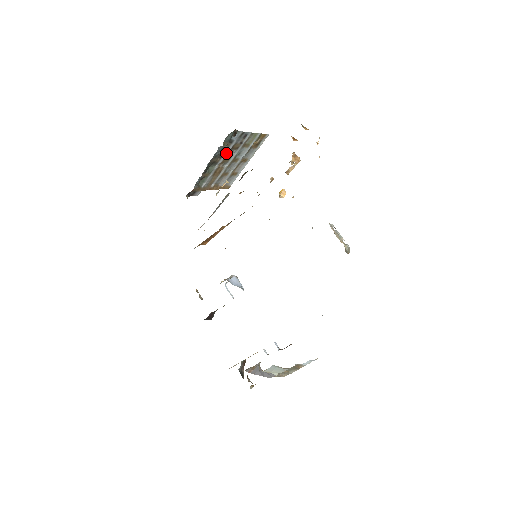
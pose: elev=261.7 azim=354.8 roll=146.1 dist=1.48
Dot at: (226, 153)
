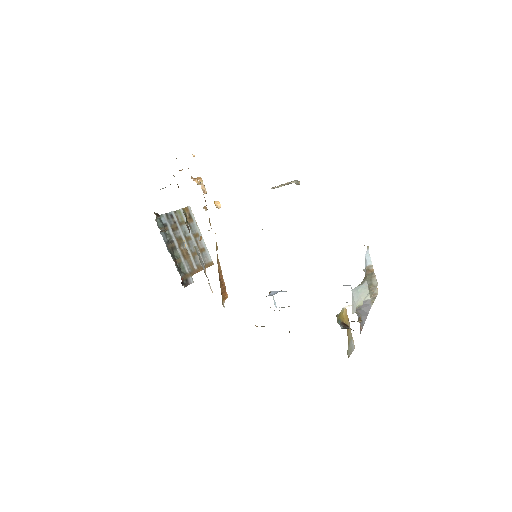
Dot at: (173, 236)
